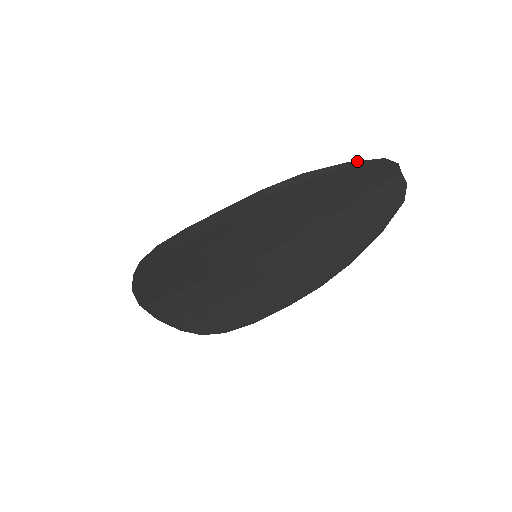
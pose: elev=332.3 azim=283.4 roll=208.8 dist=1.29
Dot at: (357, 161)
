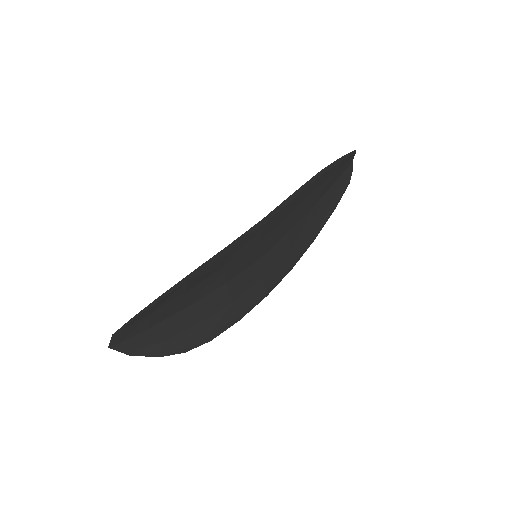
Dot at: (345, 155)
